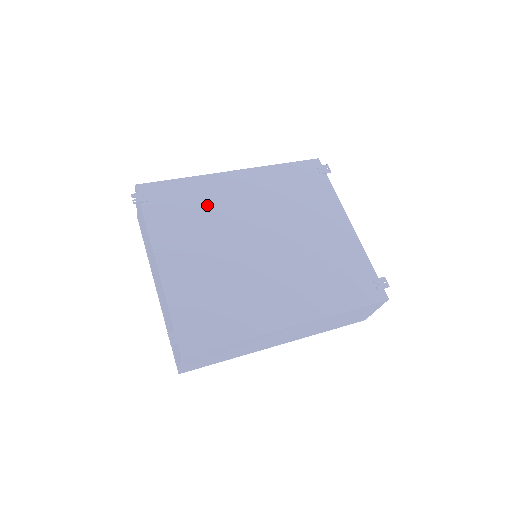
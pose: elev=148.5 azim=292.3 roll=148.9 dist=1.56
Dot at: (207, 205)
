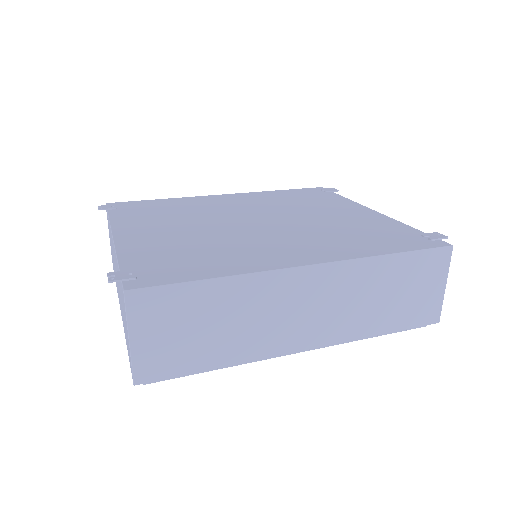
Dot at: (188, 208)
